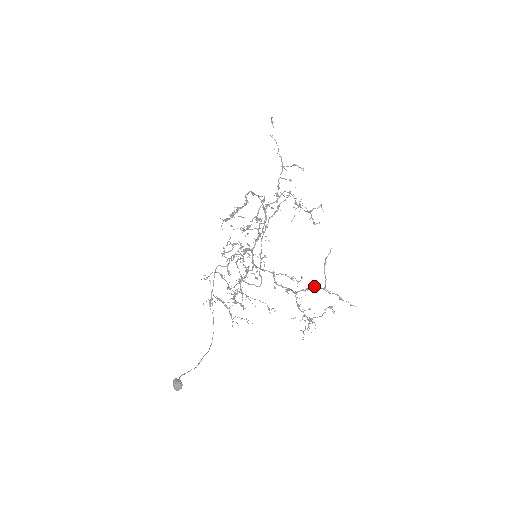
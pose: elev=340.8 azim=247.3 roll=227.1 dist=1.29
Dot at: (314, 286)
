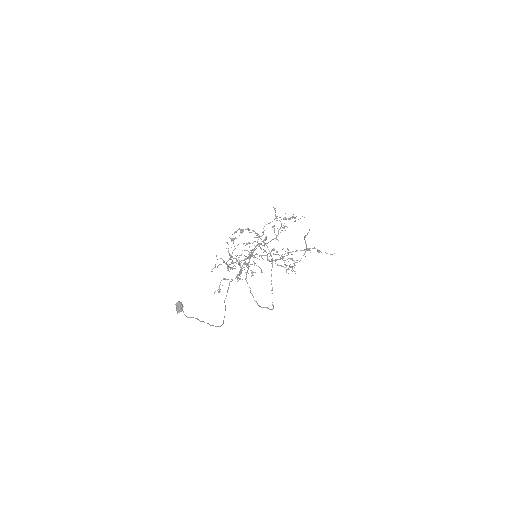
Dot at: occluded
